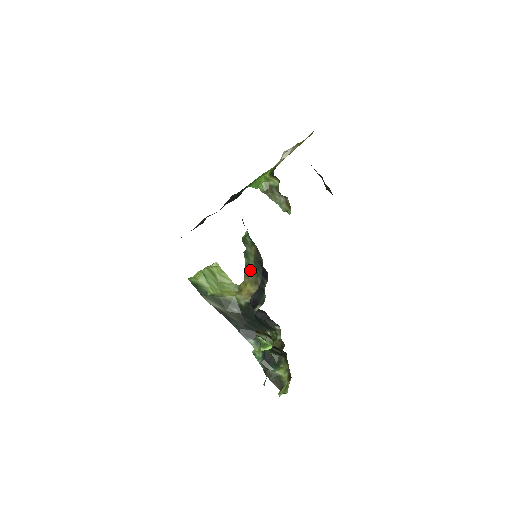
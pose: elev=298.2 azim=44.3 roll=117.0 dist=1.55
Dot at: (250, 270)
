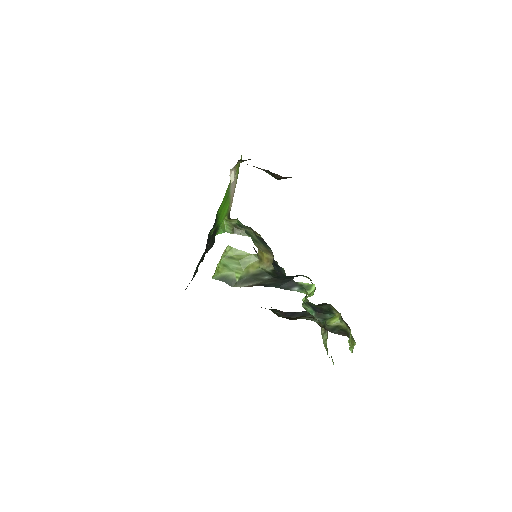
Dot at: (258, 244)
